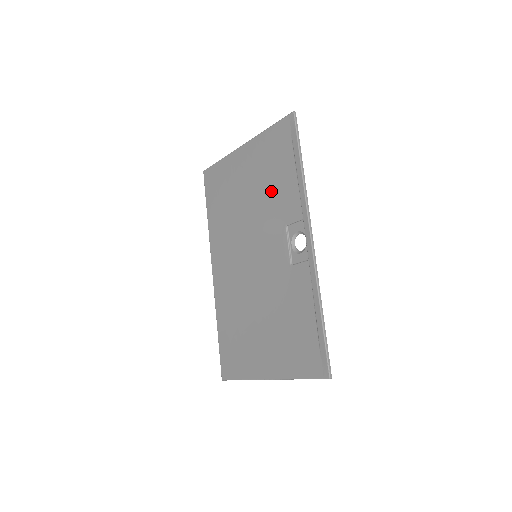
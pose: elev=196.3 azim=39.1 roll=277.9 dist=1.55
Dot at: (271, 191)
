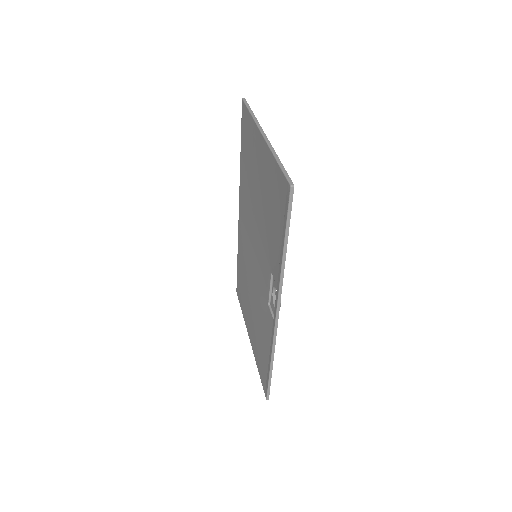
Dot at: (269, 226)
